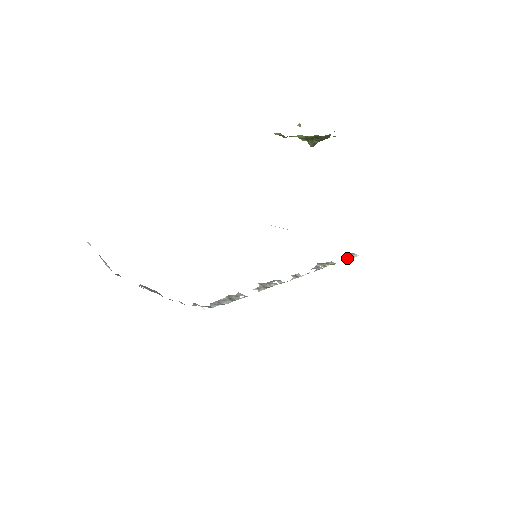
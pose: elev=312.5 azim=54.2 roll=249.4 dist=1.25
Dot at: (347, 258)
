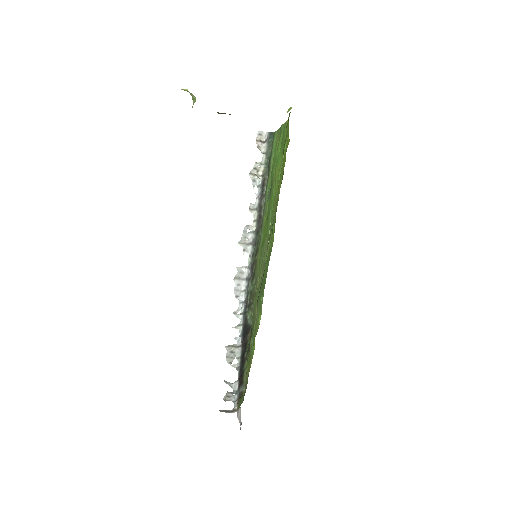
Dot at: (262, 145)
